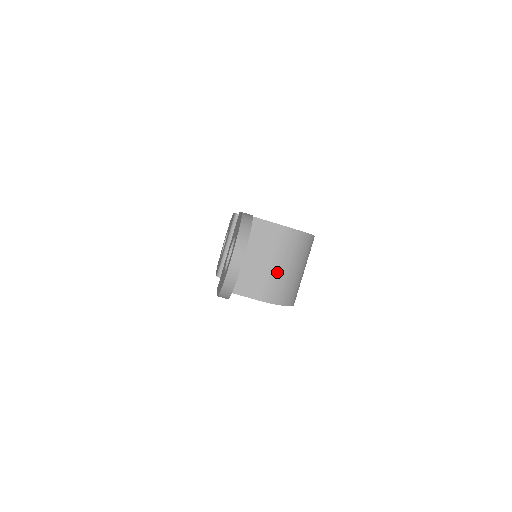
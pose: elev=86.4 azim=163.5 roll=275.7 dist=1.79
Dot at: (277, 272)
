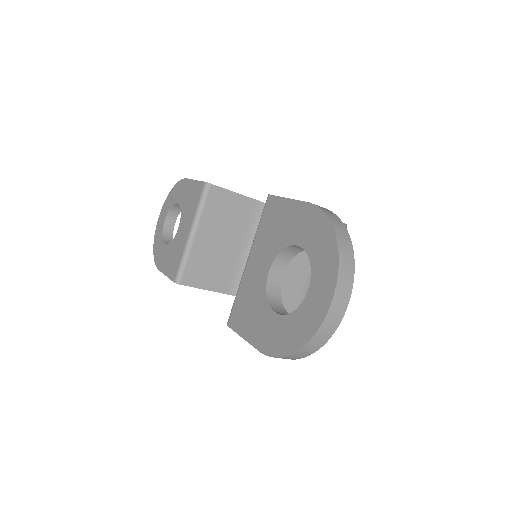
Dot at: occluded
